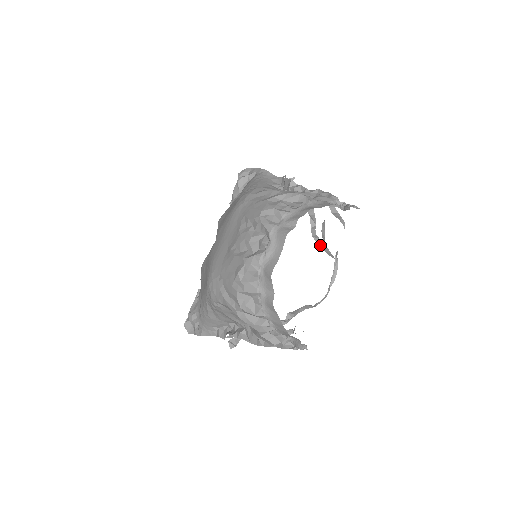
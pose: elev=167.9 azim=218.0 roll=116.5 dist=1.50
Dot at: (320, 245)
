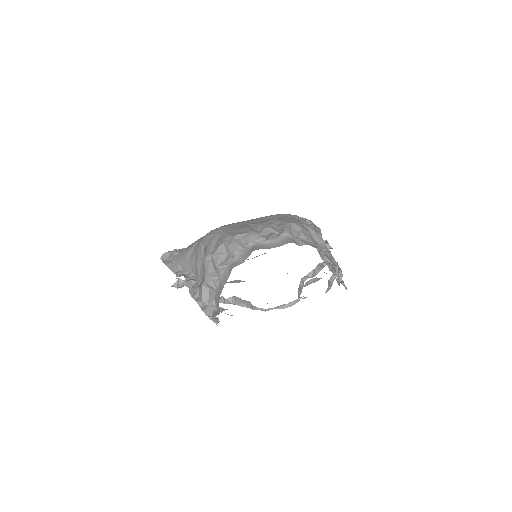
Dot at: (300, 286)
